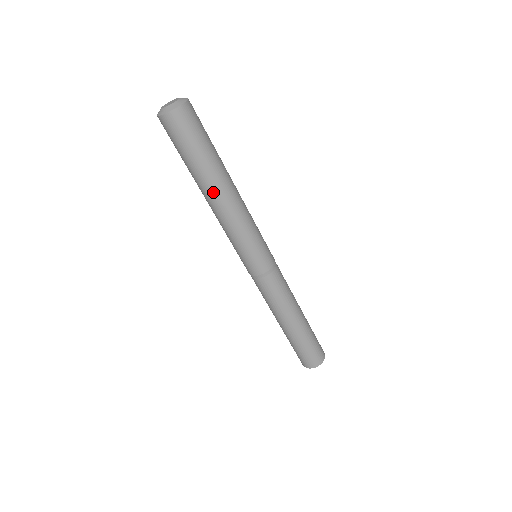
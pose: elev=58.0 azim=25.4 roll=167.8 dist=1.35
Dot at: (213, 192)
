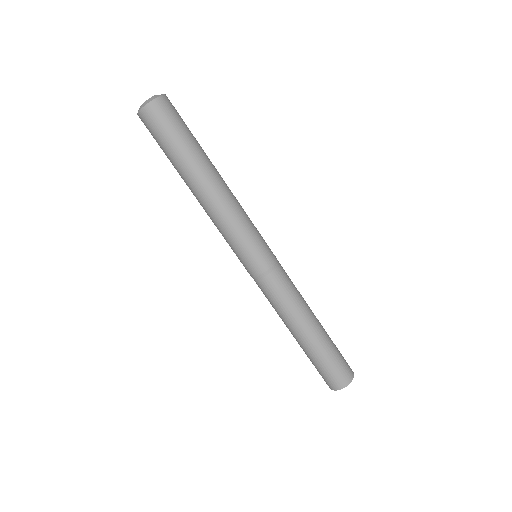
Dot at: (206, 178)
